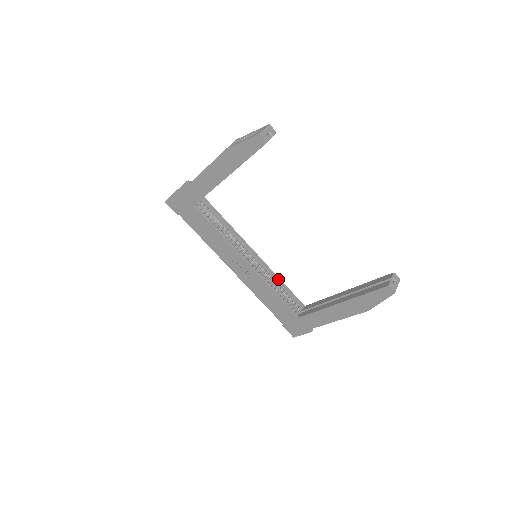
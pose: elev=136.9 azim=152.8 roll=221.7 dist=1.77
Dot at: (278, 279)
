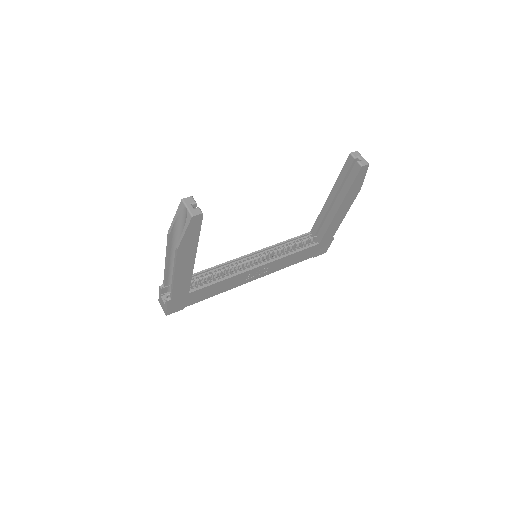
Dot at: (280, 244)
